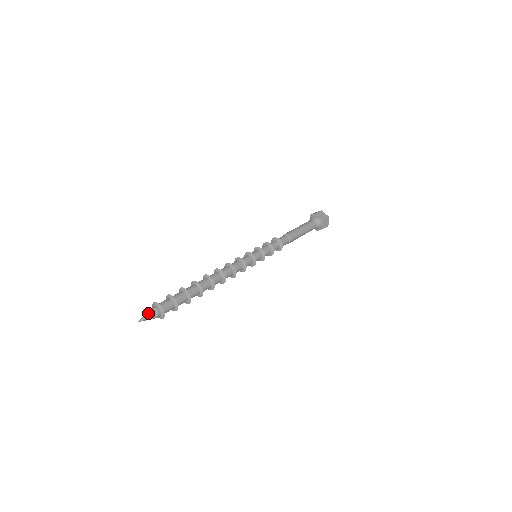
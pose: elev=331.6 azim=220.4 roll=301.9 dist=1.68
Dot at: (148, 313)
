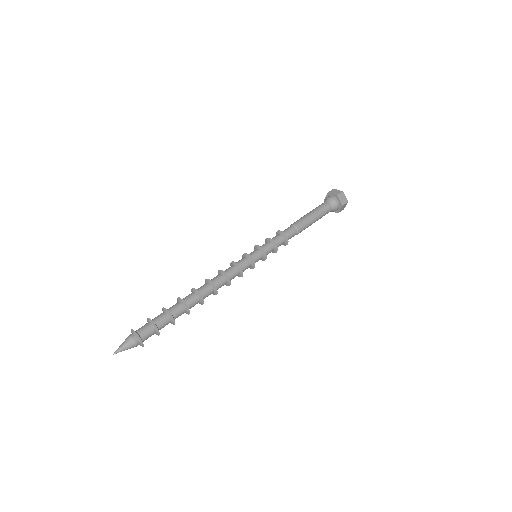
Dot at: (125, 345)
